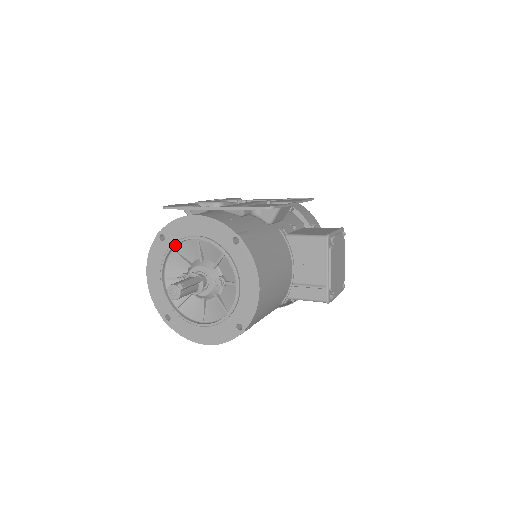
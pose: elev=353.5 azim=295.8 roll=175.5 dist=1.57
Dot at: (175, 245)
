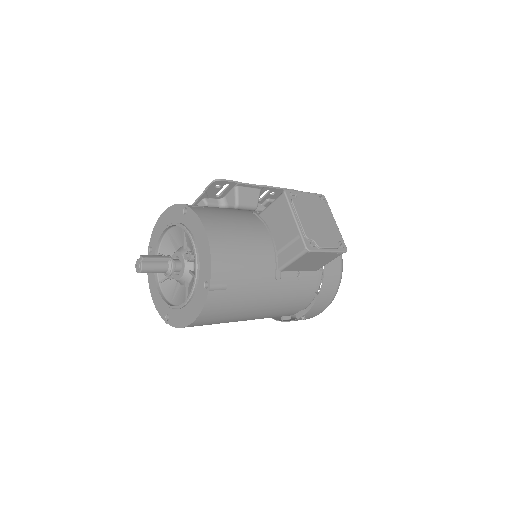
Dot at: (156, 247)
